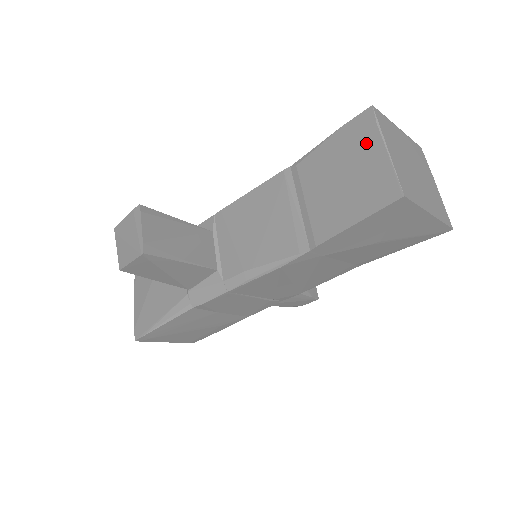
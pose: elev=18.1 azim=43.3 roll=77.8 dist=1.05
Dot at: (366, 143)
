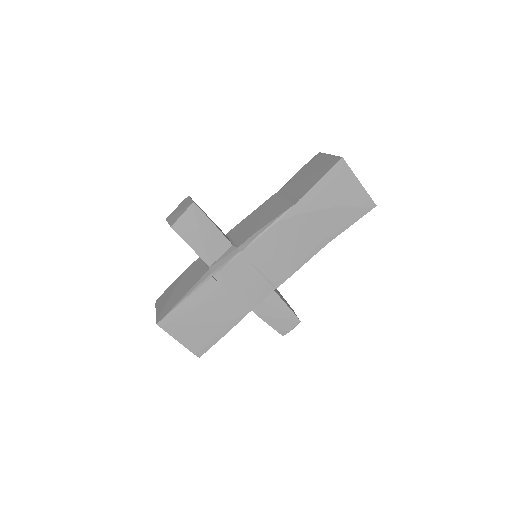
Dot at: (319, 160)
